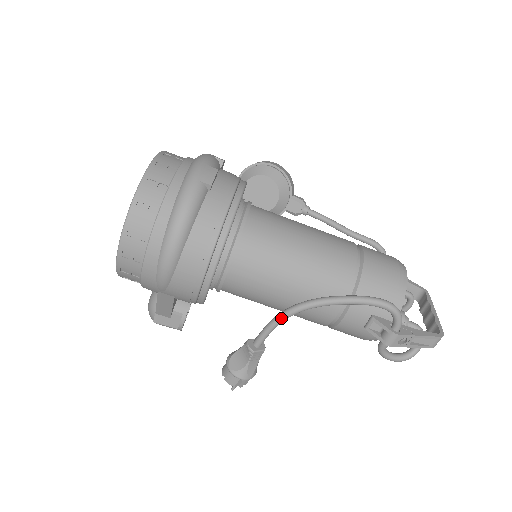
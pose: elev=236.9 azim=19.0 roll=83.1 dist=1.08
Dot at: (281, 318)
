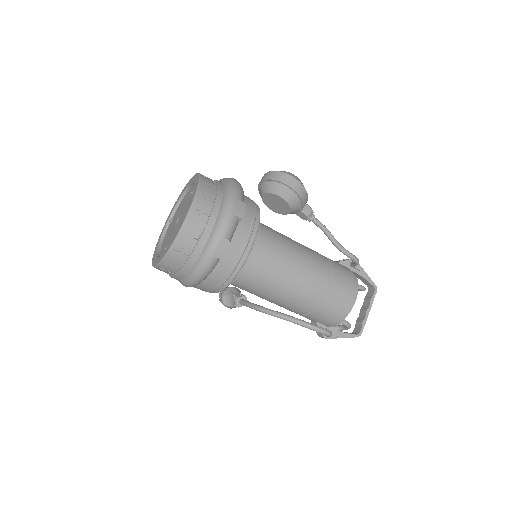
Dot at: (257, 310)
